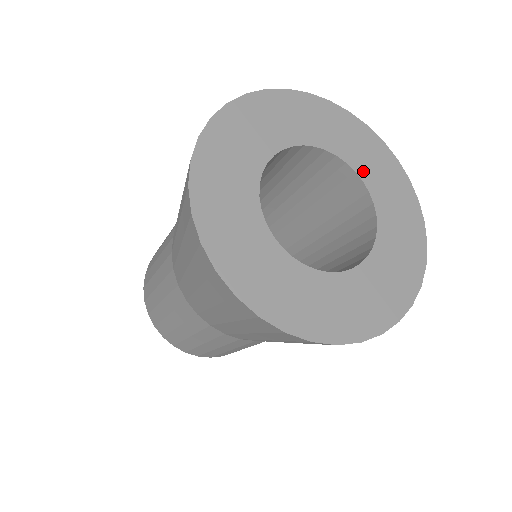
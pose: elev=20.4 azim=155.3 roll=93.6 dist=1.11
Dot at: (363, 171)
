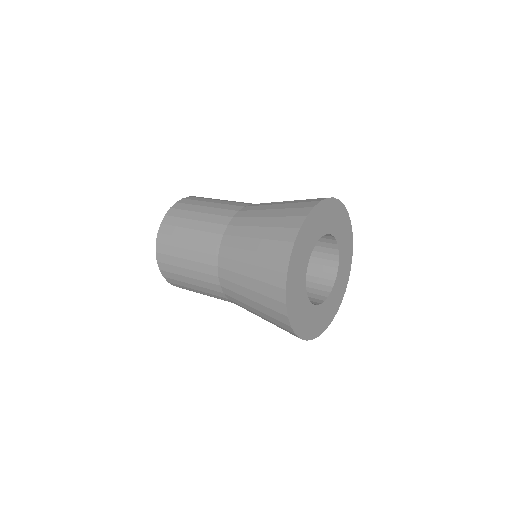
Dot at: (341, 249)
